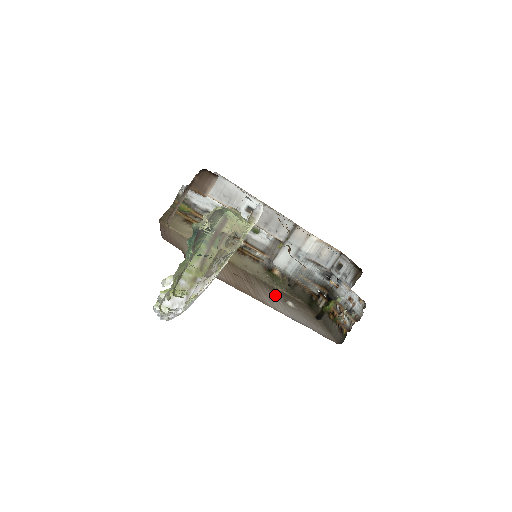
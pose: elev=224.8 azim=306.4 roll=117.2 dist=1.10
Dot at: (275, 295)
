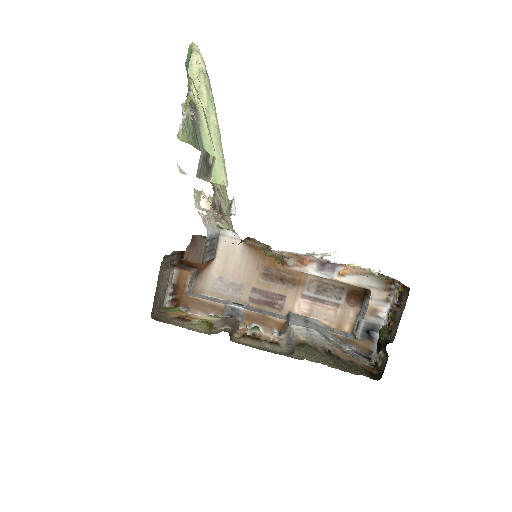
Dot at: occluded
